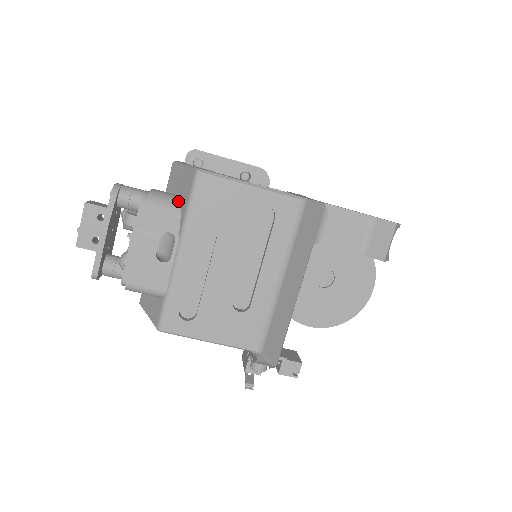
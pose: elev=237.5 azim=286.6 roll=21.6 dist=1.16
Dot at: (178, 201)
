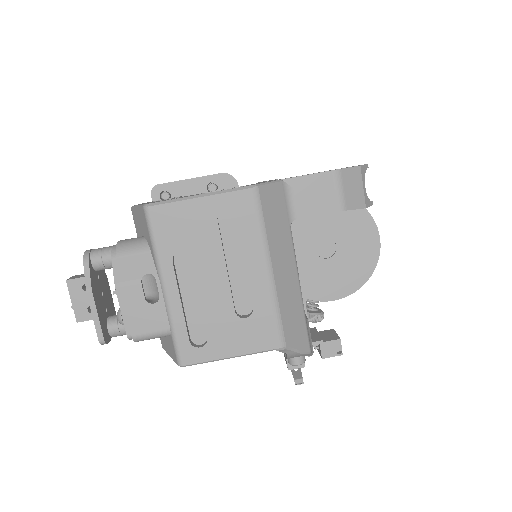
Dot at: (144, 242)
